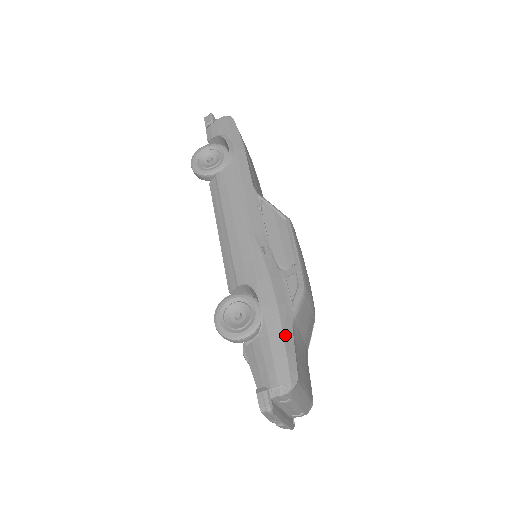
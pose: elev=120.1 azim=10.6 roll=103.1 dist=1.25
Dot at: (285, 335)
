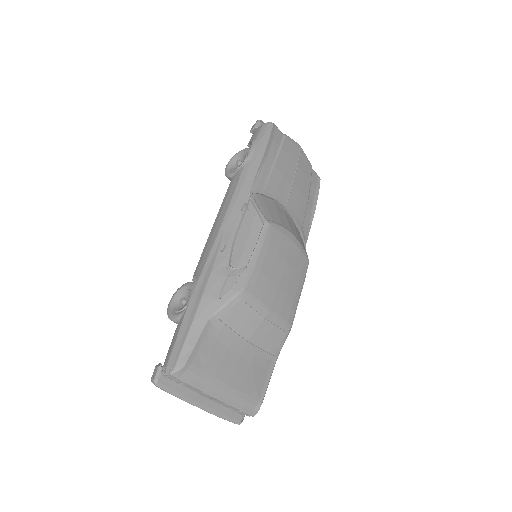
Dot at: (194, 325)
